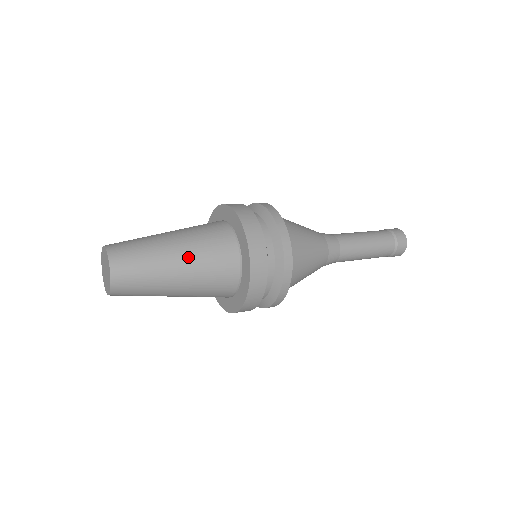
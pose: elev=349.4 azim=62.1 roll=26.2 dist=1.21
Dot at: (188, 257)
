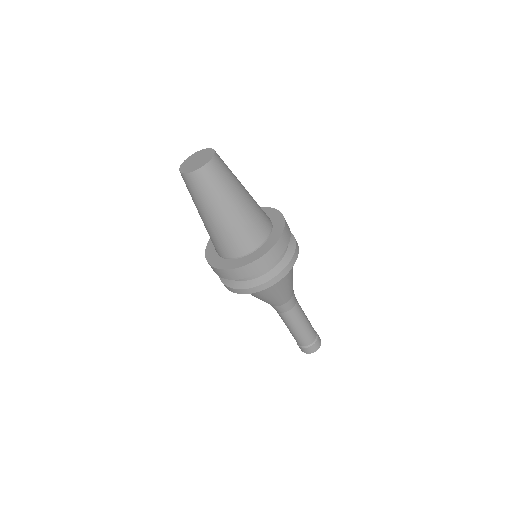
Dot at: occluded
